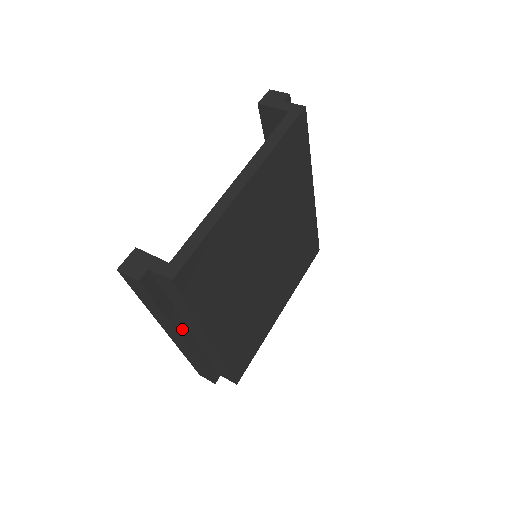
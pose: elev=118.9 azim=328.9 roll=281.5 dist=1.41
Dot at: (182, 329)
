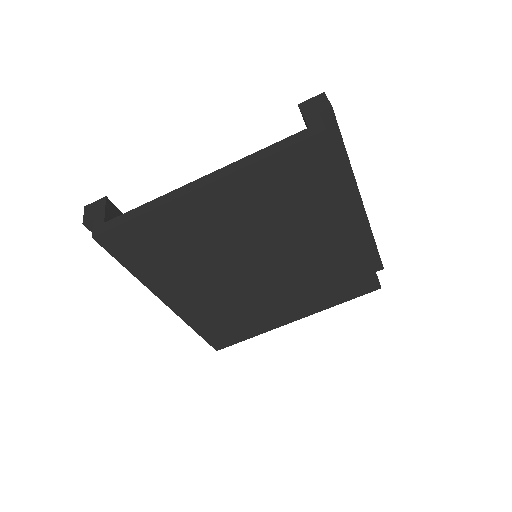
Dot at: occluded
